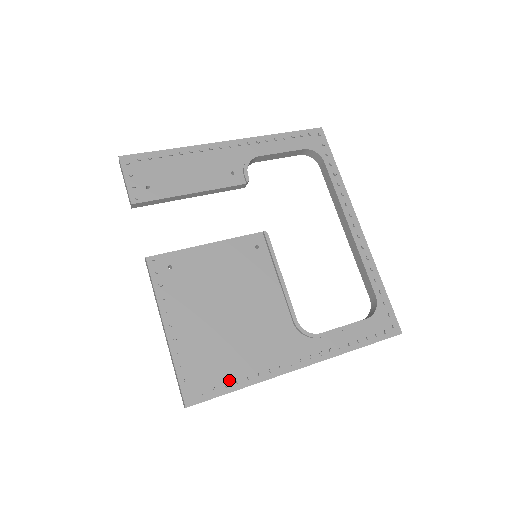
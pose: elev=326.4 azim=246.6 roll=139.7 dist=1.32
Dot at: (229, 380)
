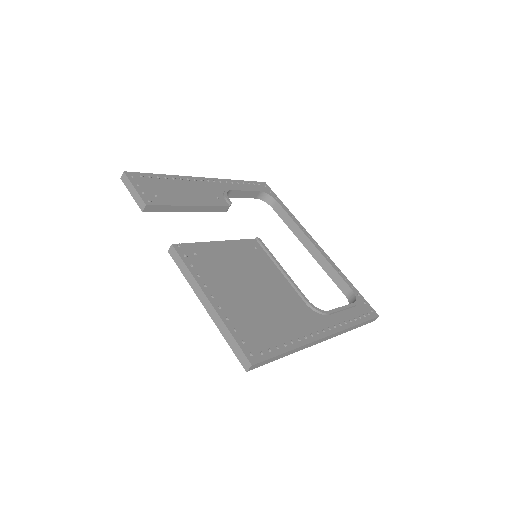
Dot at: (278, 343)
